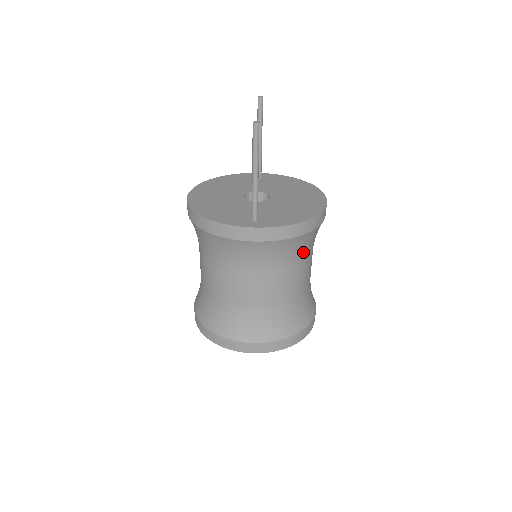
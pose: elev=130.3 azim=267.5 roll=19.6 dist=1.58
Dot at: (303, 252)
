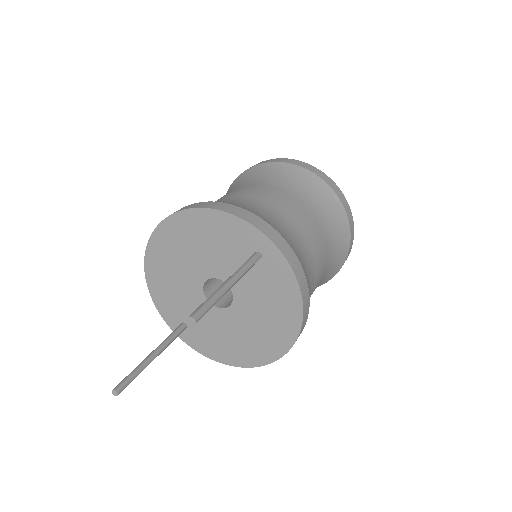
Dot at: occluded
